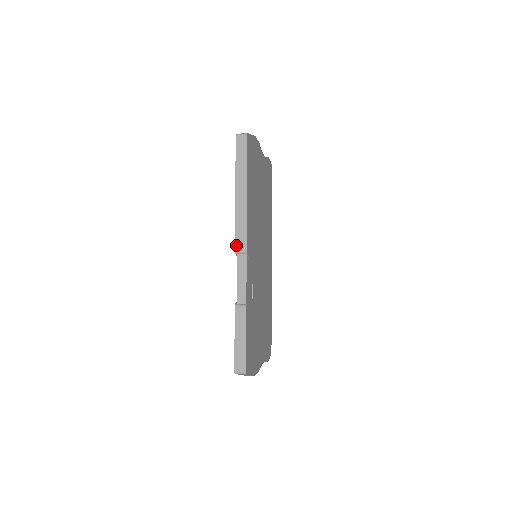
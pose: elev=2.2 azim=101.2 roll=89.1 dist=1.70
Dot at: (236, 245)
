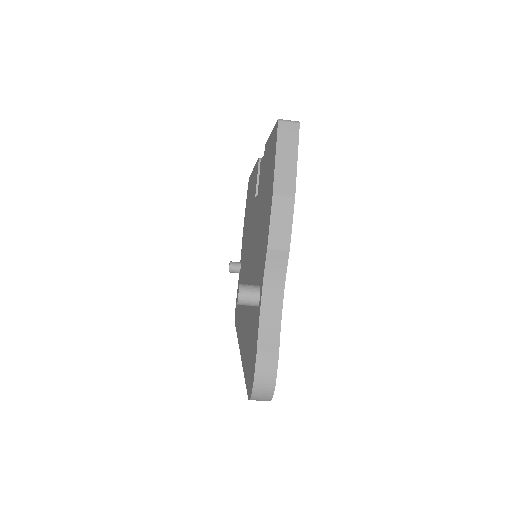
Dot at: occluded
